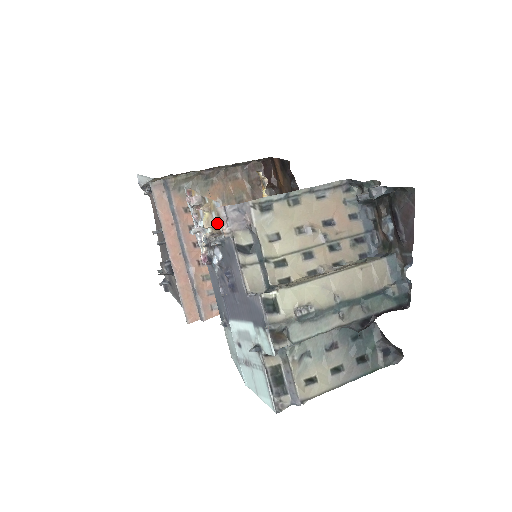
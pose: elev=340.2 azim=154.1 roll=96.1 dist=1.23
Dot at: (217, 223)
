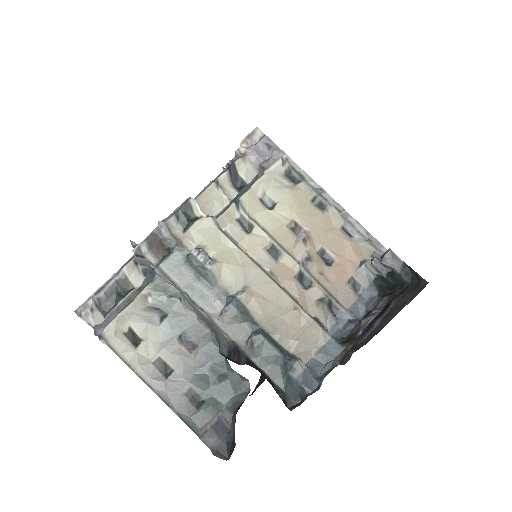
Dot at: occluded
